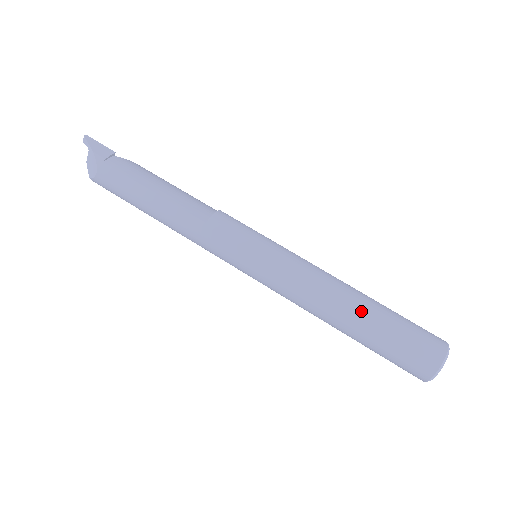
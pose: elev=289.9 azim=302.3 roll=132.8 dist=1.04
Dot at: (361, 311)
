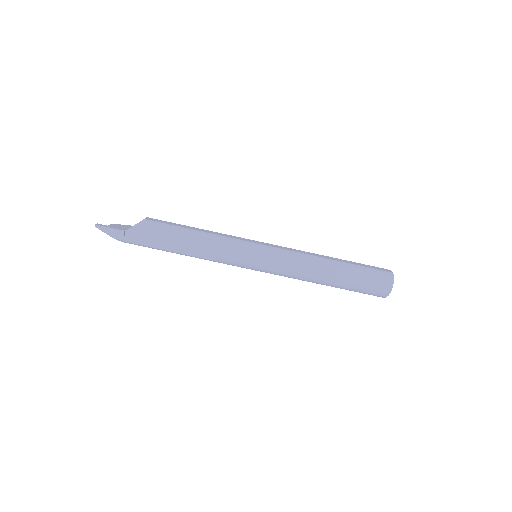
Dot at: (332, 285)
